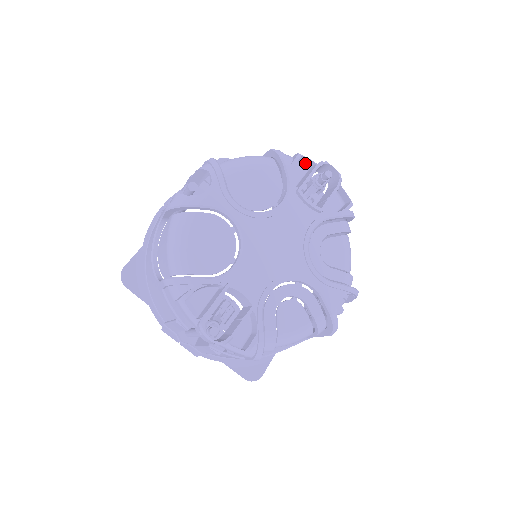
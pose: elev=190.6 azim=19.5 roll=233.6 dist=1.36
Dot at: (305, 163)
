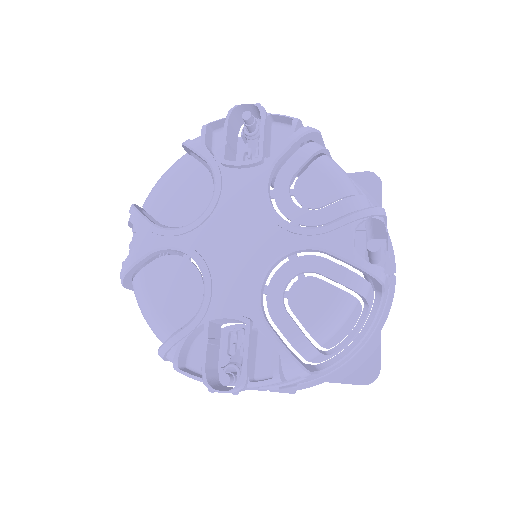
Dot at: (222, 127)
